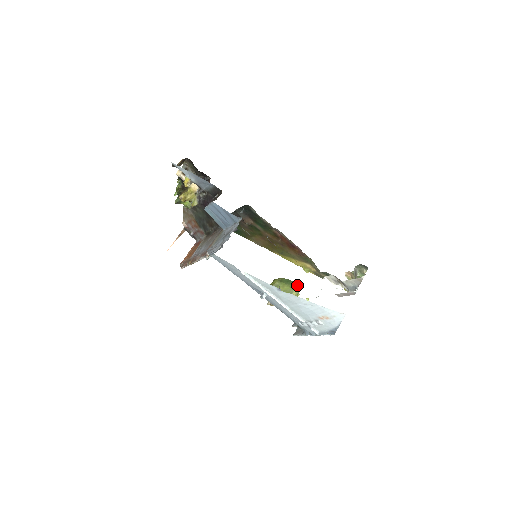
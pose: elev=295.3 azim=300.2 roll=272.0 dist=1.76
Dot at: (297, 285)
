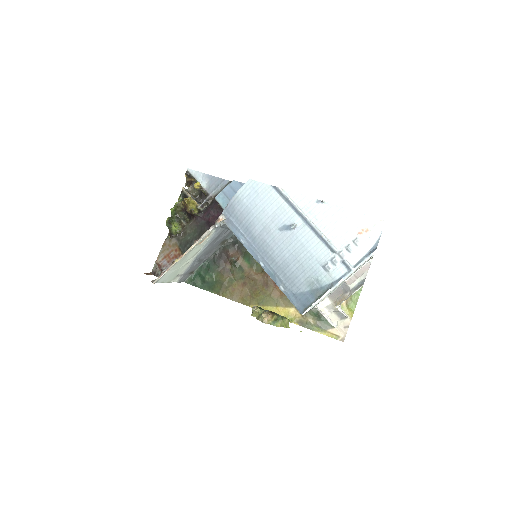
Dot at: occluded
